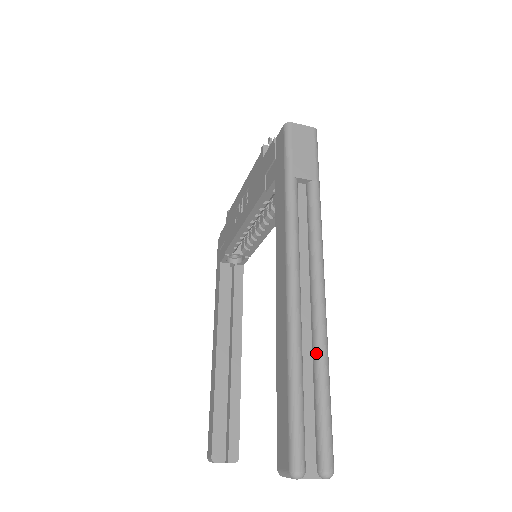
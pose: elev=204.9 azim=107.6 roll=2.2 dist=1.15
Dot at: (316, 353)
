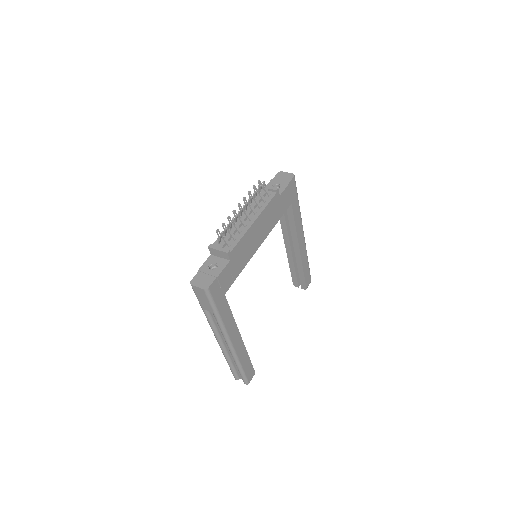
Dot at: (234, 361)
